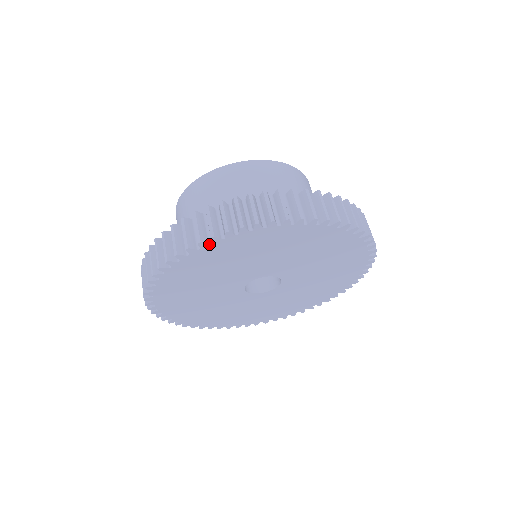
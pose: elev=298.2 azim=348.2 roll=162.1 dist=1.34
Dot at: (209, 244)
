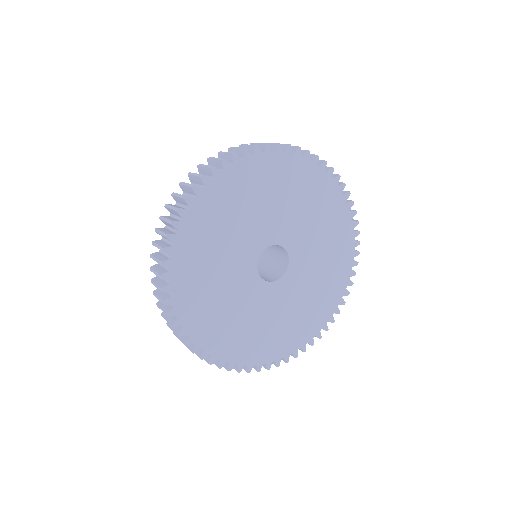
Dot at: (301, 156)
